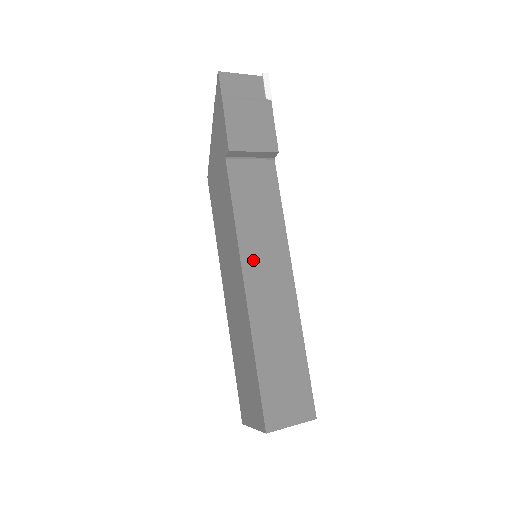
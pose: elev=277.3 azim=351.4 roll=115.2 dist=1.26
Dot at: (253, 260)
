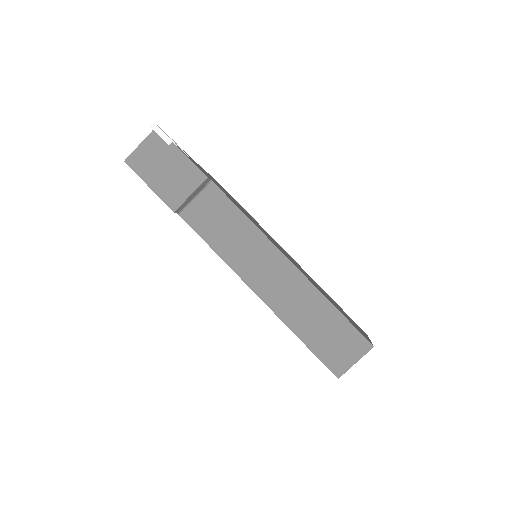
Dot at: (249, 271)
